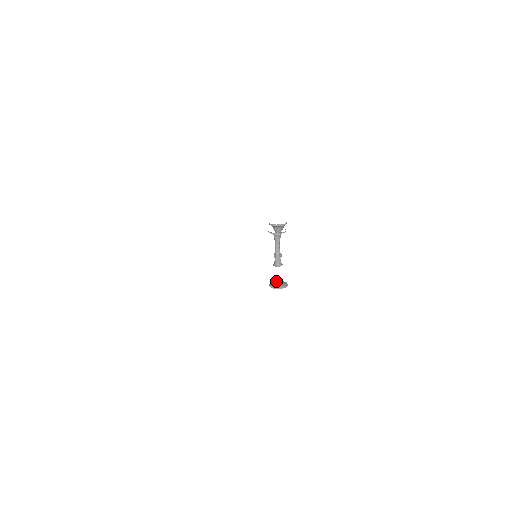
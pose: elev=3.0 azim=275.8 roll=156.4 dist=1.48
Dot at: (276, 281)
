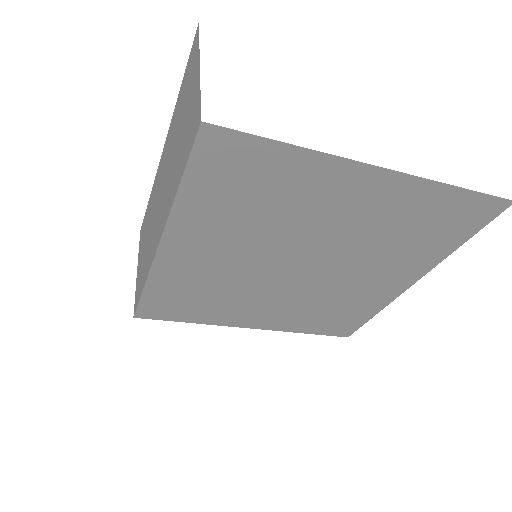
Dot at: (294, 267)
